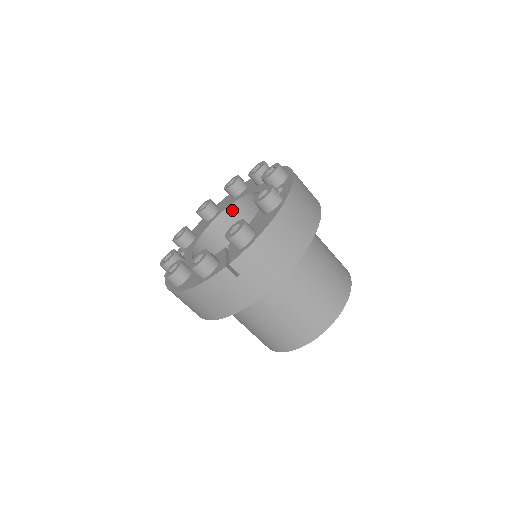
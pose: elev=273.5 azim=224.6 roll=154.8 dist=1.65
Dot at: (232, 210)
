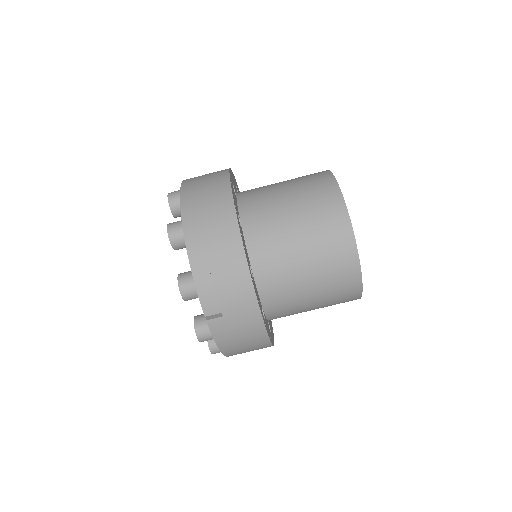
Dot at: occluded
